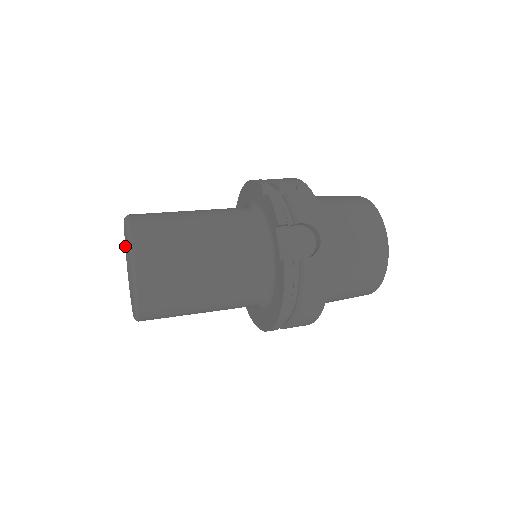
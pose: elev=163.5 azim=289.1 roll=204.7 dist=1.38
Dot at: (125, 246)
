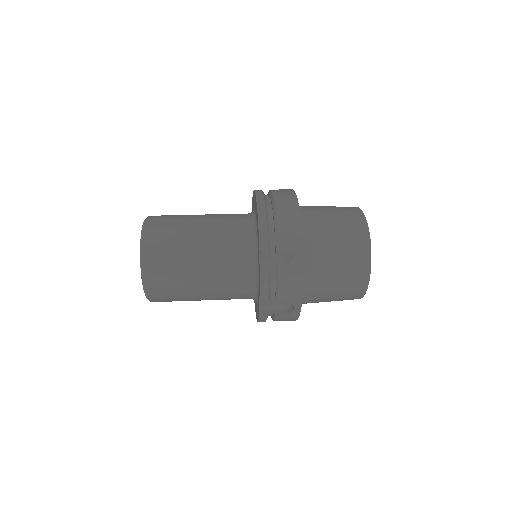
Dot at: occluded
